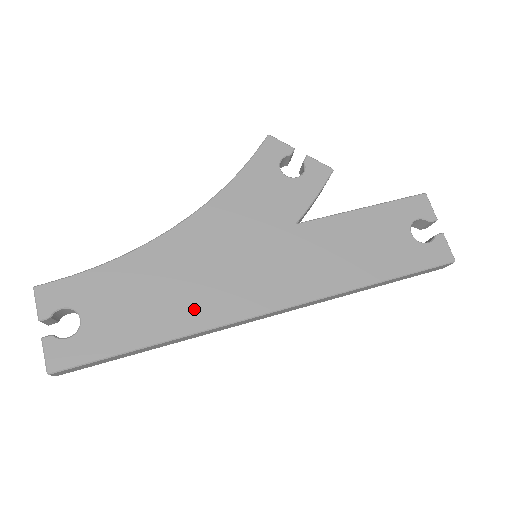
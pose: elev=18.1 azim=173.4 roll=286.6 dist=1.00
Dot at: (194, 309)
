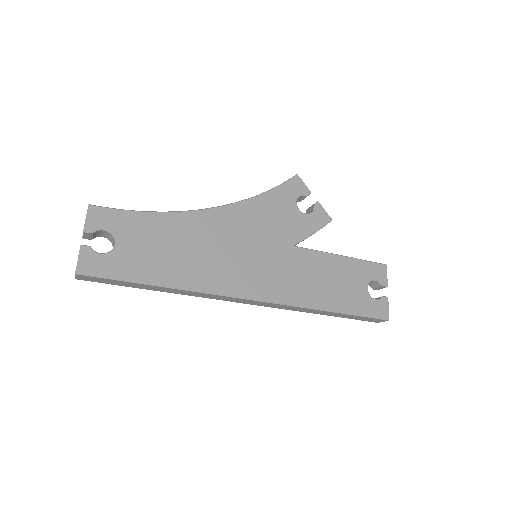
Dot at: (201, 273)
